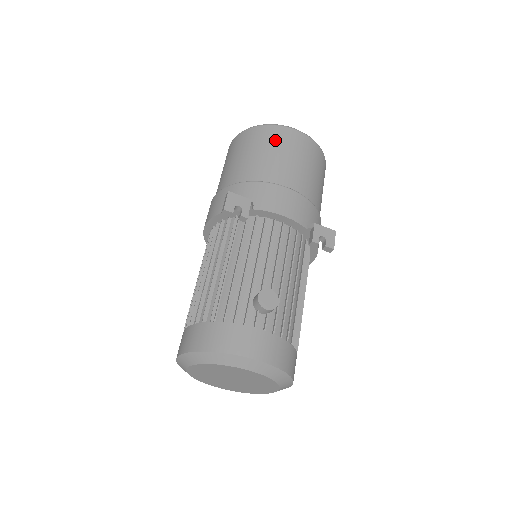
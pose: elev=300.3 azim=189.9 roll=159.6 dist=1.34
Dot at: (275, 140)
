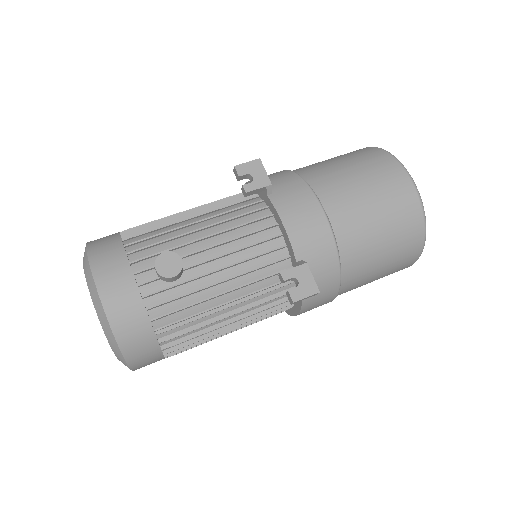
Dot at: (375, 169)
